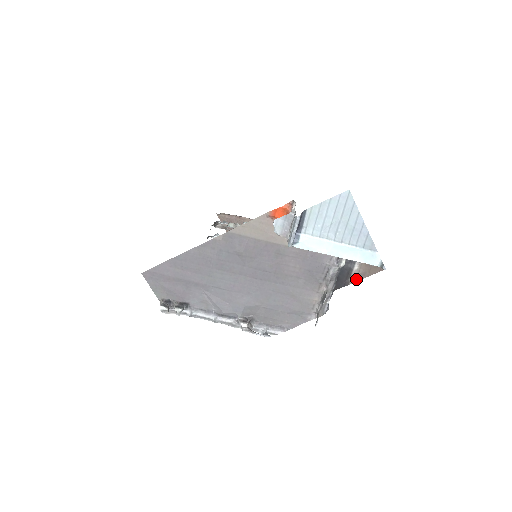
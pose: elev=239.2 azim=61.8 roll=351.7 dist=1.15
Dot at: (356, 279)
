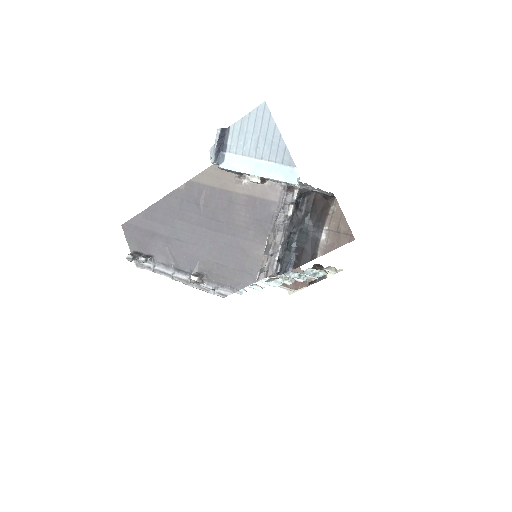
Dot at: (324, 251)
